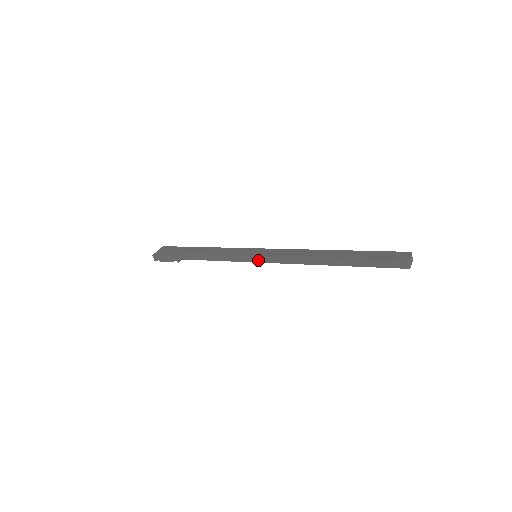
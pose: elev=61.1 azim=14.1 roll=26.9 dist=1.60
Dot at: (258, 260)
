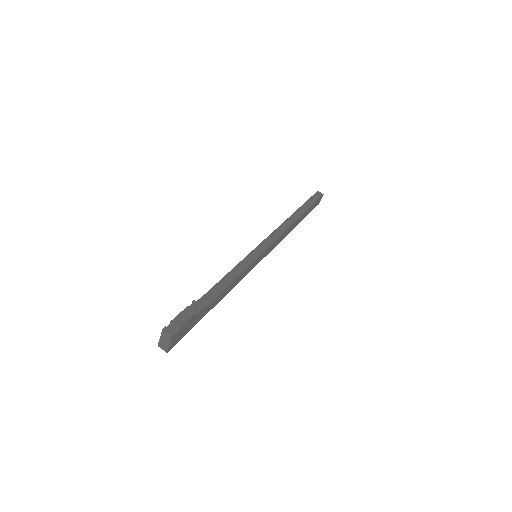
Dot at: (262, 250)
